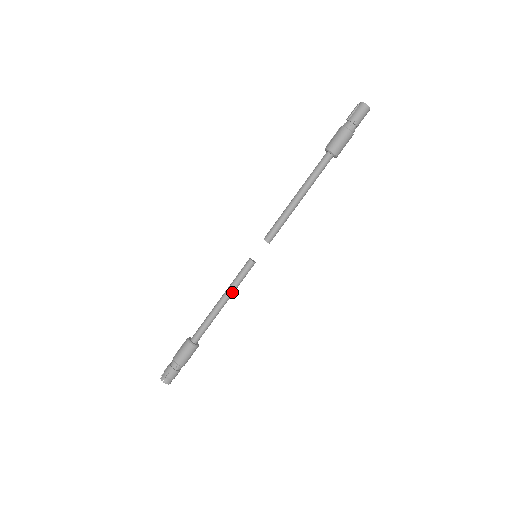
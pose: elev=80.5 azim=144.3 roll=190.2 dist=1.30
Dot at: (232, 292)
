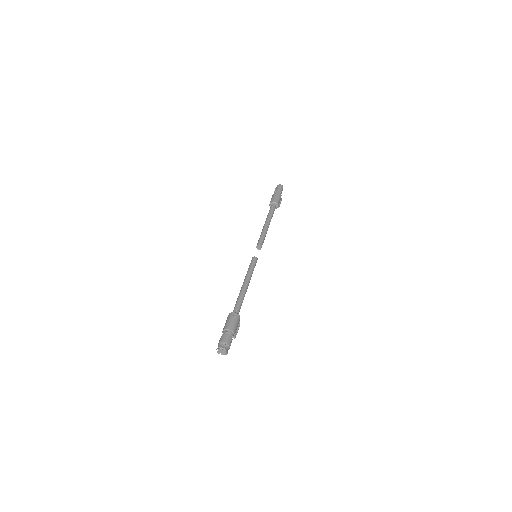
Dot at: (249, 276)
